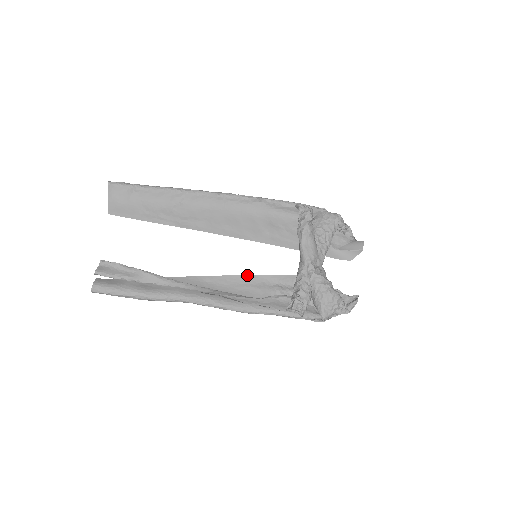
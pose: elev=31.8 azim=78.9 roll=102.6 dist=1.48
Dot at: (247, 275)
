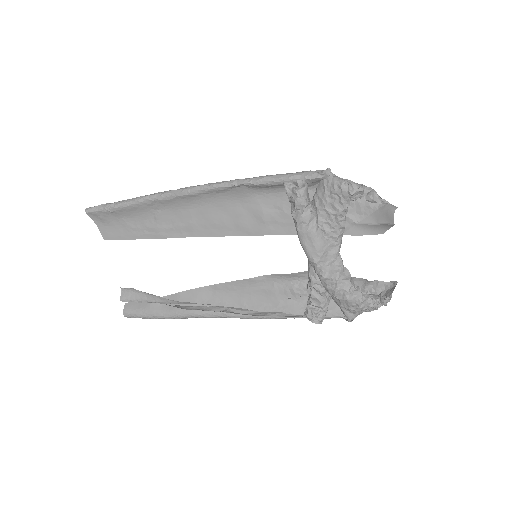
Dot at: (254, 278)
